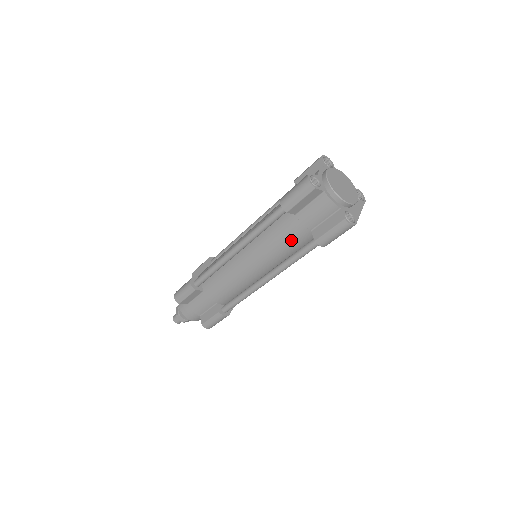
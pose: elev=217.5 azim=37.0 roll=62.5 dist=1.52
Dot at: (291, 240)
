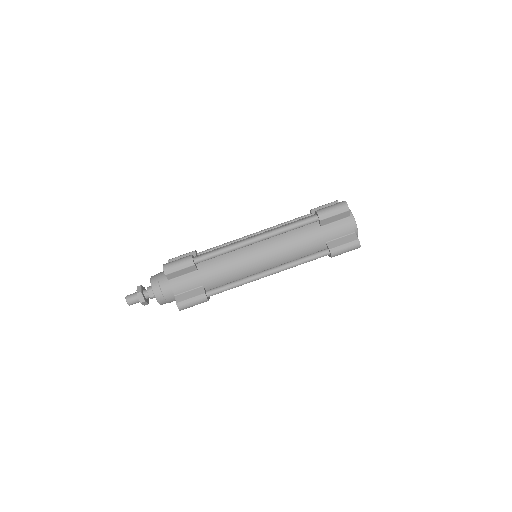
Dot at: (308, 245)
